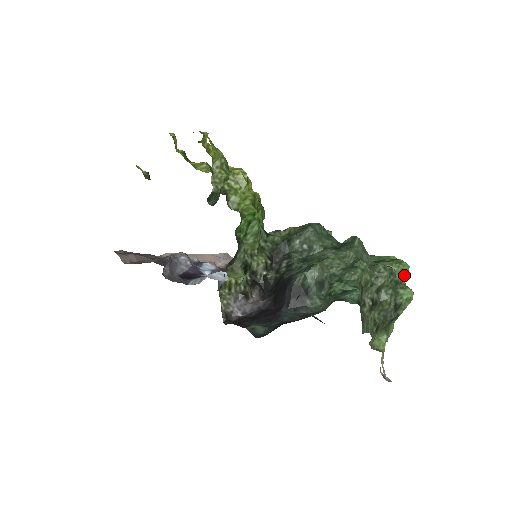
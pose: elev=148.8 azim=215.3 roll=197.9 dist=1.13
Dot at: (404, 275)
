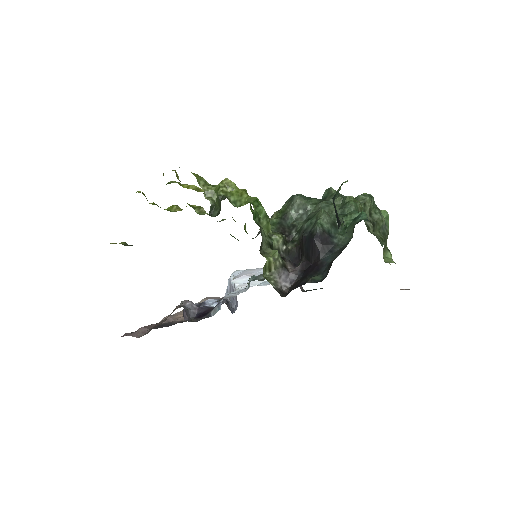
Dot at: occluded
